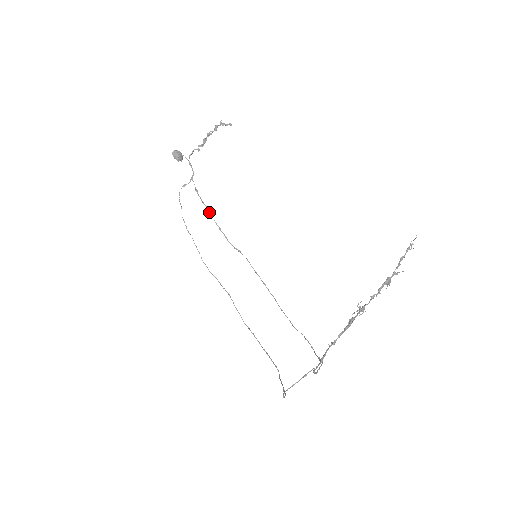
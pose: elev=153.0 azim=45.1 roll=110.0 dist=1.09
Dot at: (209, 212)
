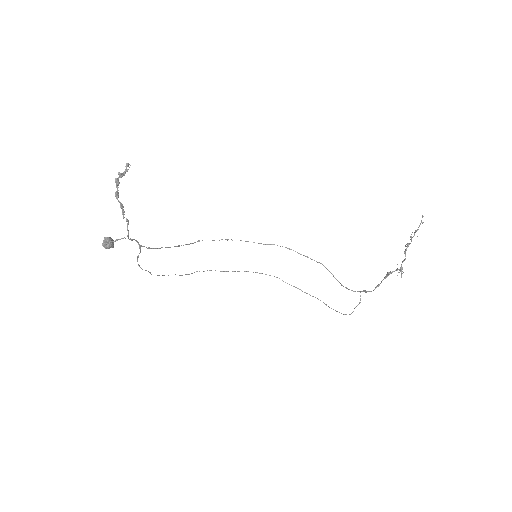
Dot at: occluded
